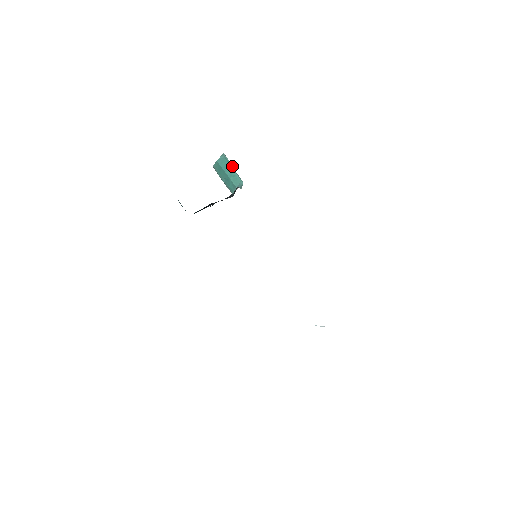
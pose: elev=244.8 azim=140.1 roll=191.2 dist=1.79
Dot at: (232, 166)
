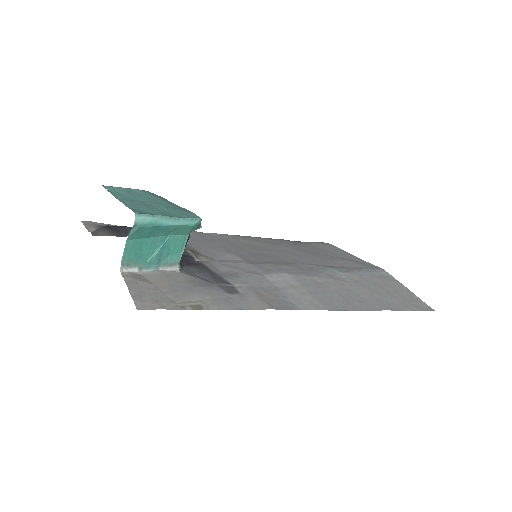
Dot at: (165, 218)
